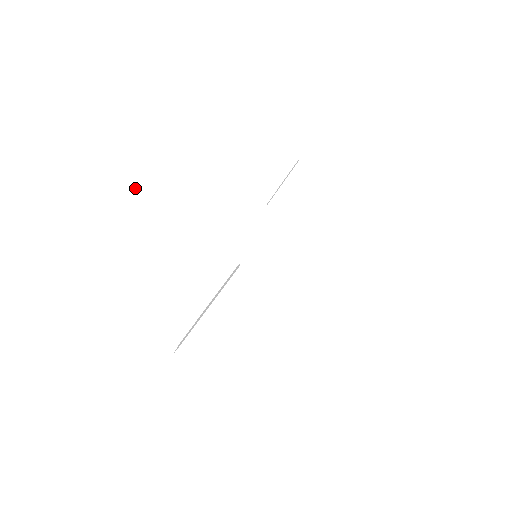
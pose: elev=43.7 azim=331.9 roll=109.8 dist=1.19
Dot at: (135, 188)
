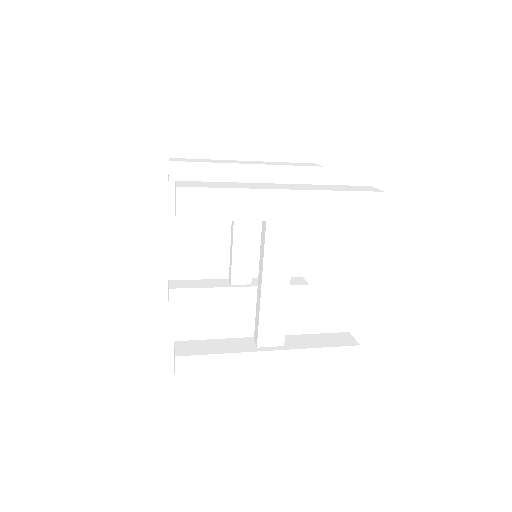
Dot at: (178, 215)
